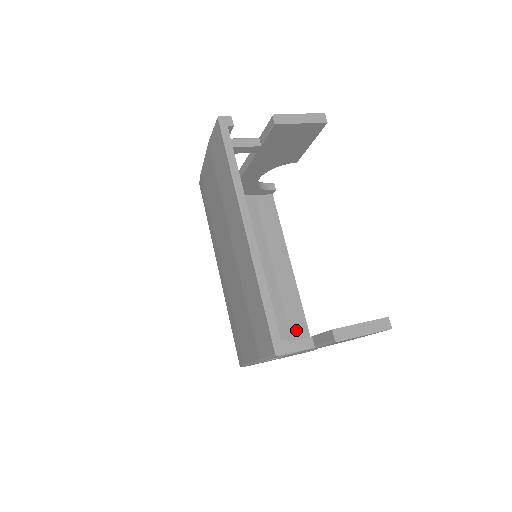
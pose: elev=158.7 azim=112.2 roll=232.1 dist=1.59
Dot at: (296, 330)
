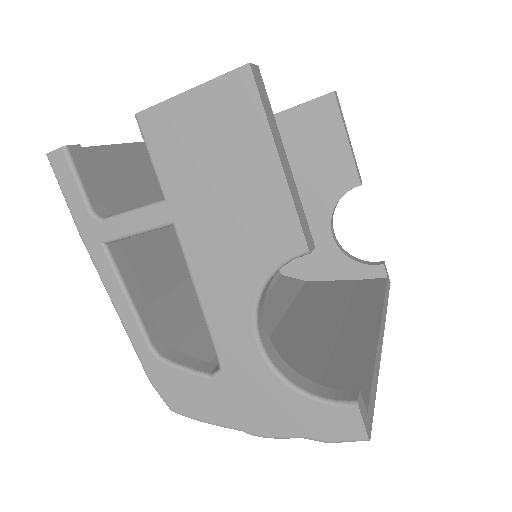
Dot at: occluded
